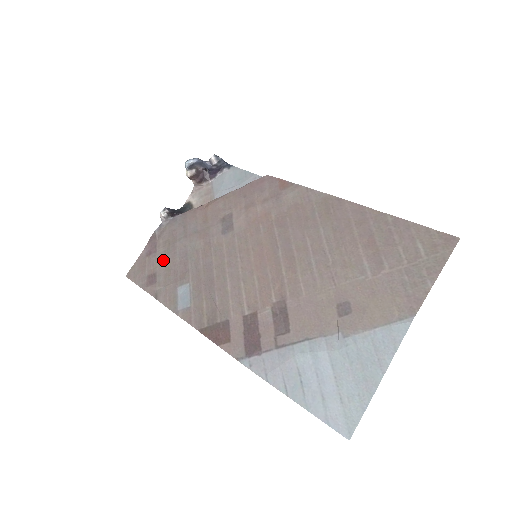
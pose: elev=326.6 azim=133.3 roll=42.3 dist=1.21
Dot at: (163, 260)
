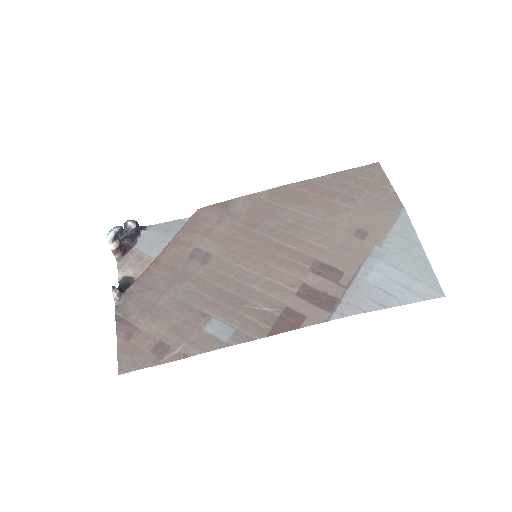
Dot at: (157, 325)
